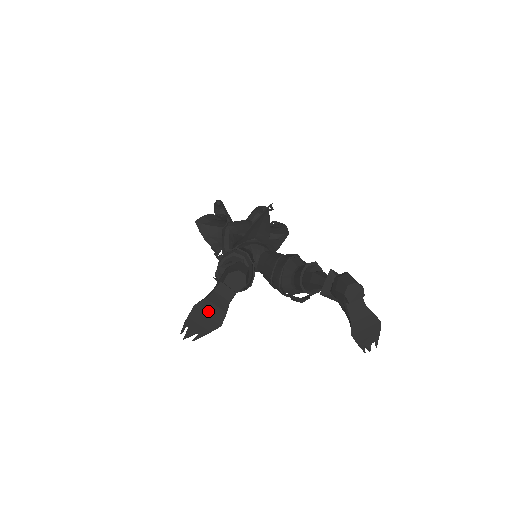
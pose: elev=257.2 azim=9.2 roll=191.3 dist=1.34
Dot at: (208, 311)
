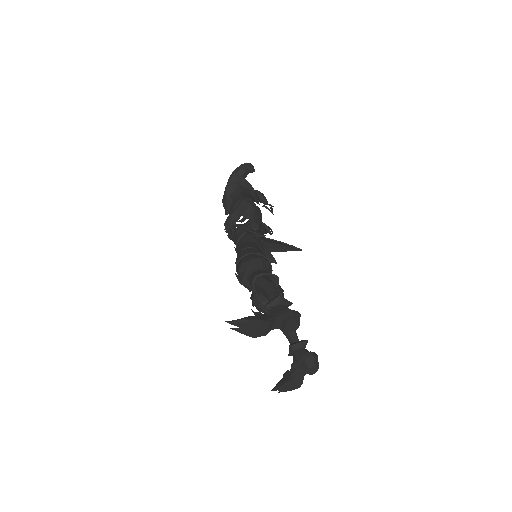
Dot at: (262, 328)
